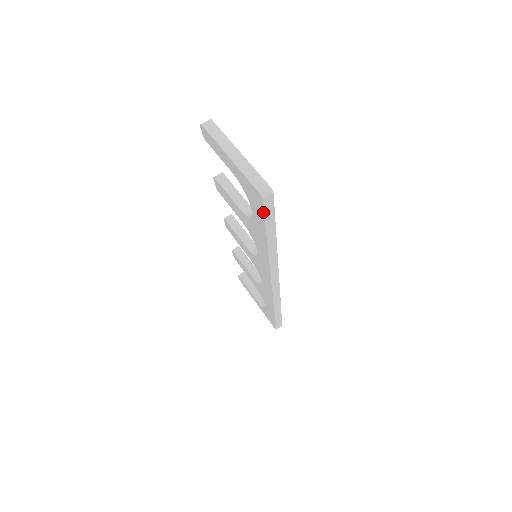
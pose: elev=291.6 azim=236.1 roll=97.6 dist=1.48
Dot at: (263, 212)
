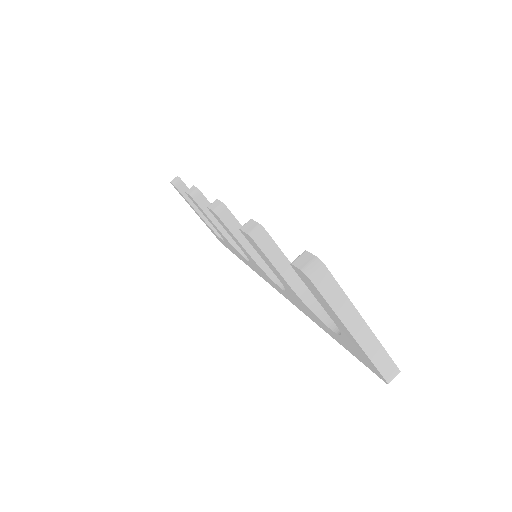
Dot at: (366, 366)
